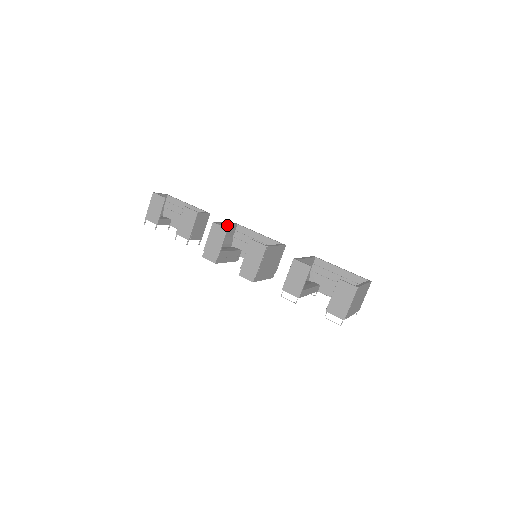
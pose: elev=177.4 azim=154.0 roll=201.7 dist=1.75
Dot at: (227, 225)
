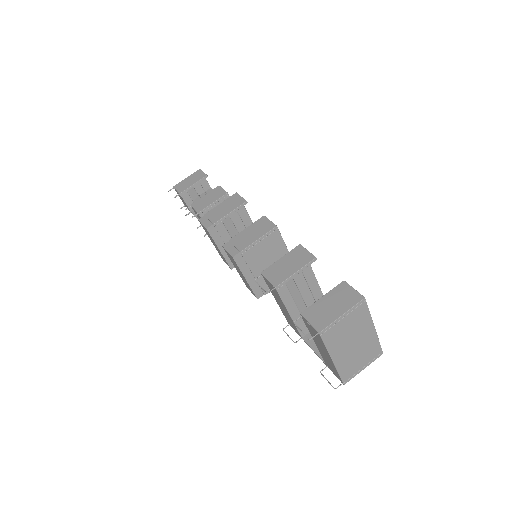
Dot at: (248, 218)
